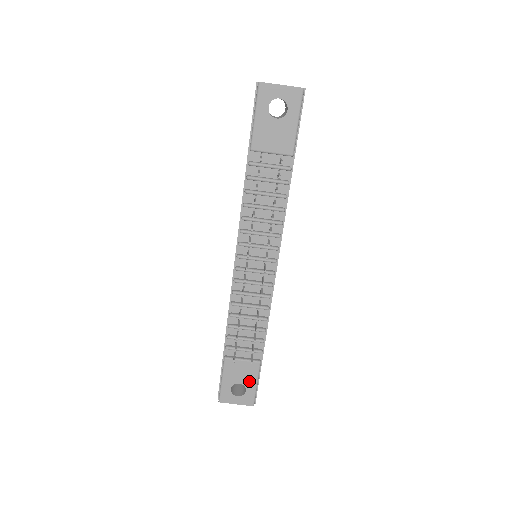
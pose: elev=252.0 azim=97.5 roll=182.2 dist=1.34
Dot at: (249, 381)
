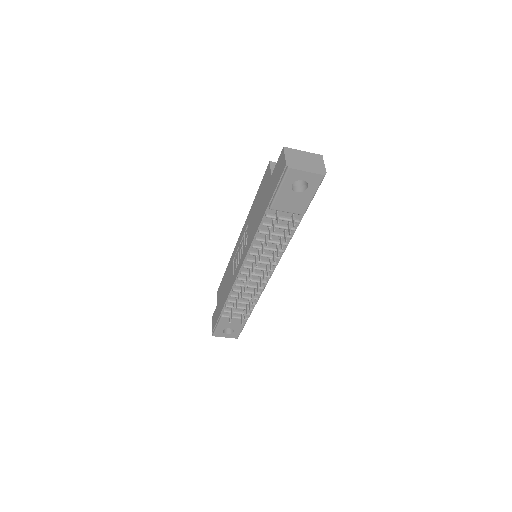
Dot at: (237, 327)
